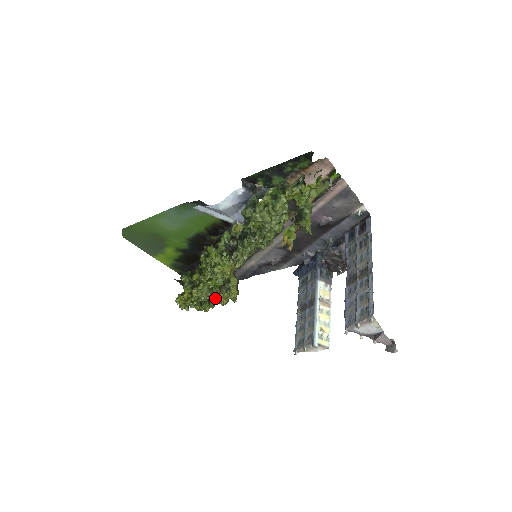
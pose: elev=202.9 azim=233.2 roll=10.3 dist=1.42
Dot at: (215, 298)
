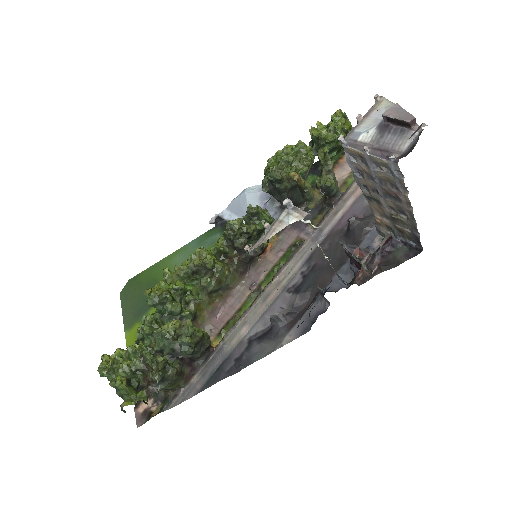
Dot at: (164, 331)
